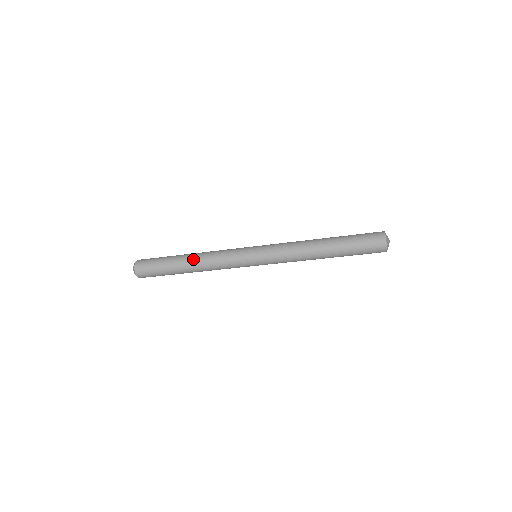
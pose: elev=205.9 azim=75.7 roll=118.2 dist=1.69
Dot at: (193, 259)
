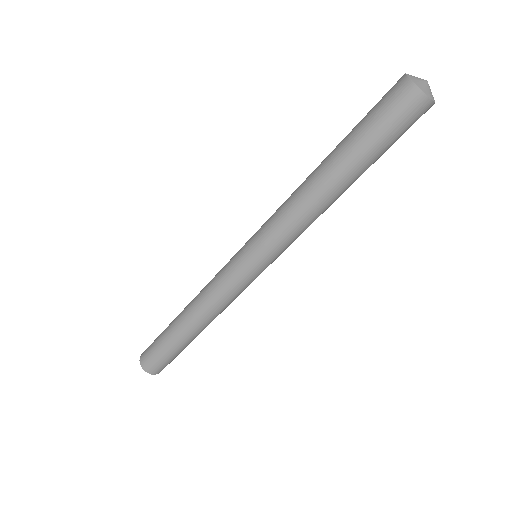
Dot at: (188, 304)
